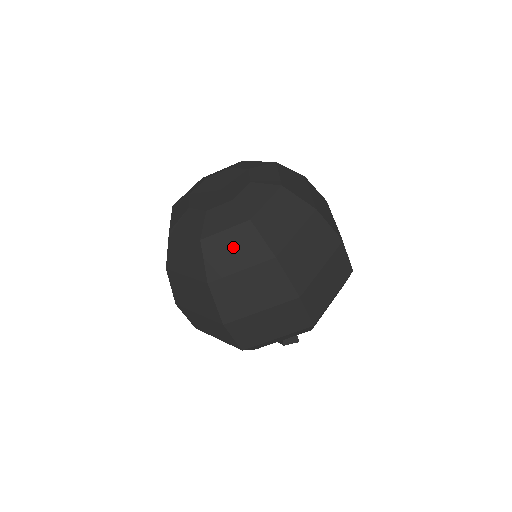
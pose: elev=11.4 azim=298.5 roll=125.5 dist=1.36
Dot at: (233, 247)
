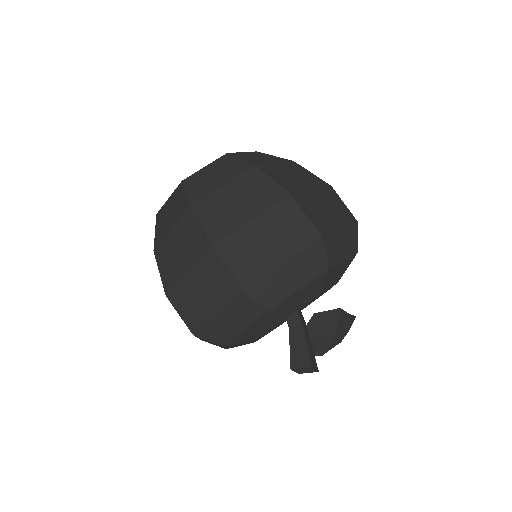
Dot at: (170, 210)
